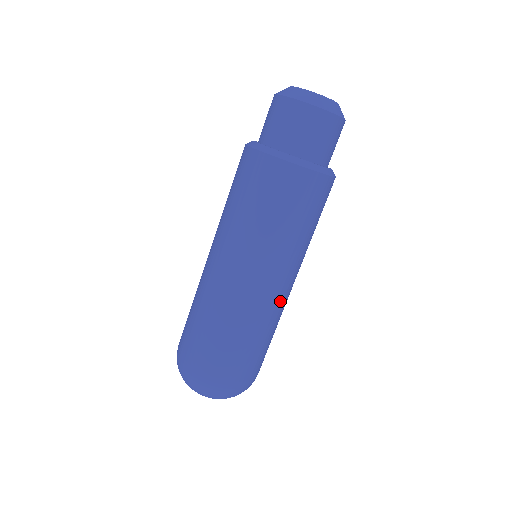
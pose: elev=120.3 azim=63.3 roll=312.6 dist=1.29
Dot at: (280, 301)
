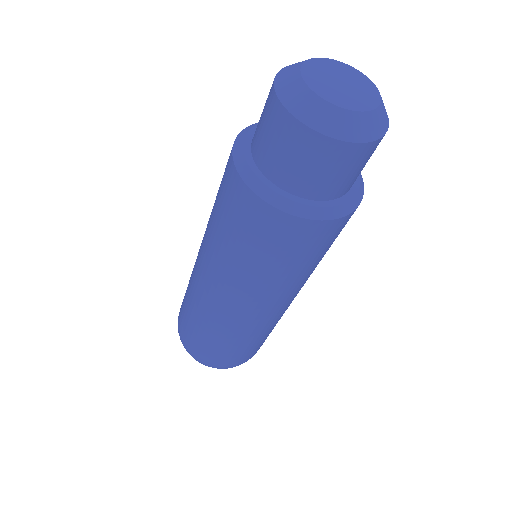
Dot at: (236, 318)
